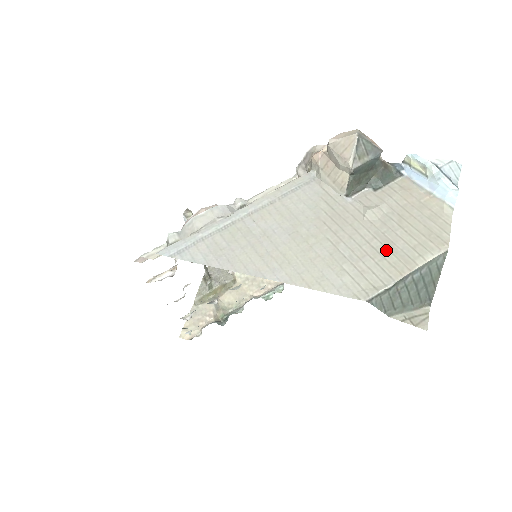
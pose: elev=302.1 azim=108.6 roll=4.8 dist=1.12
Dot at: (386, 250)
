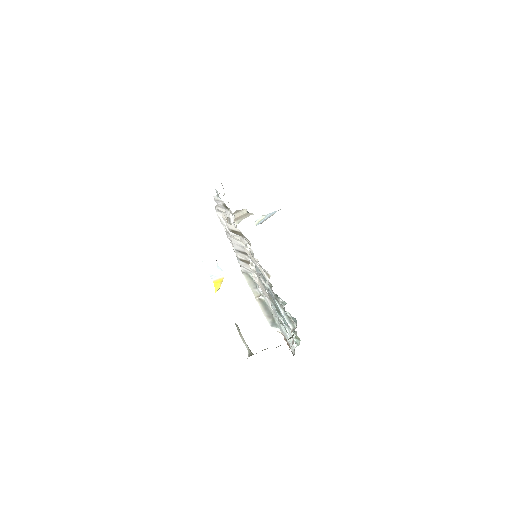
Dot at: occluded
